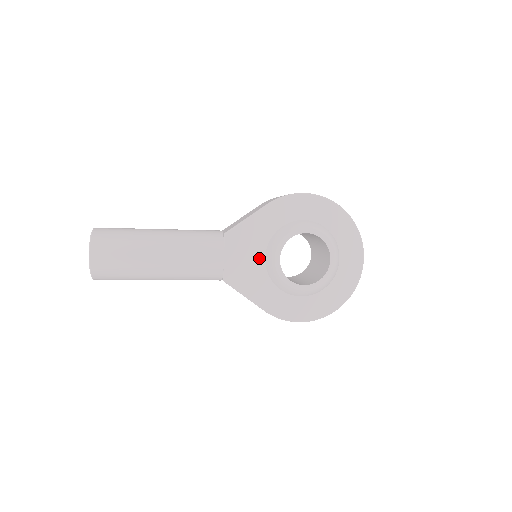
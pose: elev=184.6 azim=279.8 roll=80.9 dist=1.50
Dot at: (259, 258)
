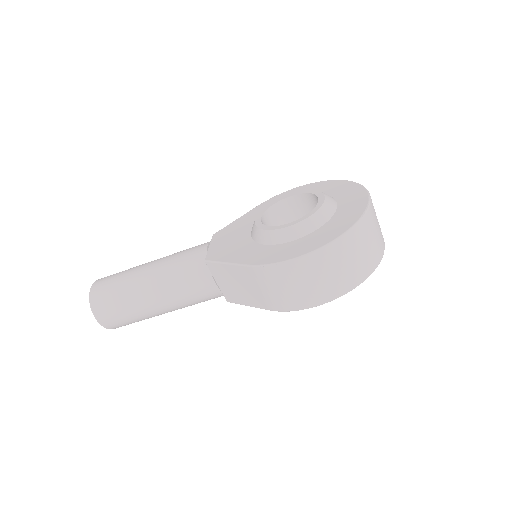
Dot at: (245, 235)
